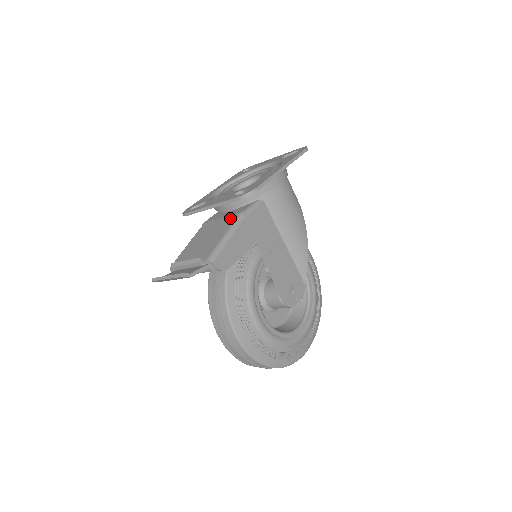
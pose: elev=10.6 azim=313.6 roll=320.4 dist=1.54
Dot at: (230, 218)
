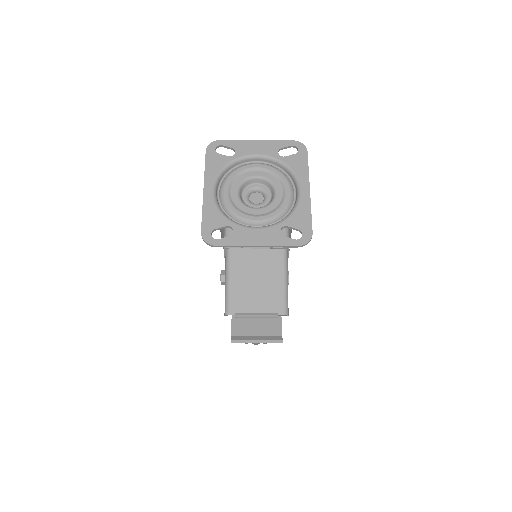
Dot at: (274, 254)
